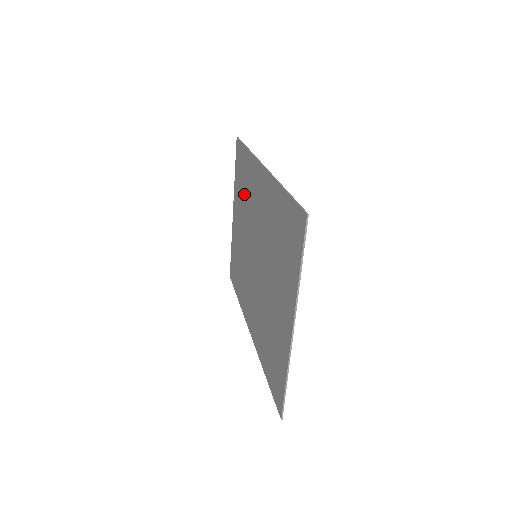
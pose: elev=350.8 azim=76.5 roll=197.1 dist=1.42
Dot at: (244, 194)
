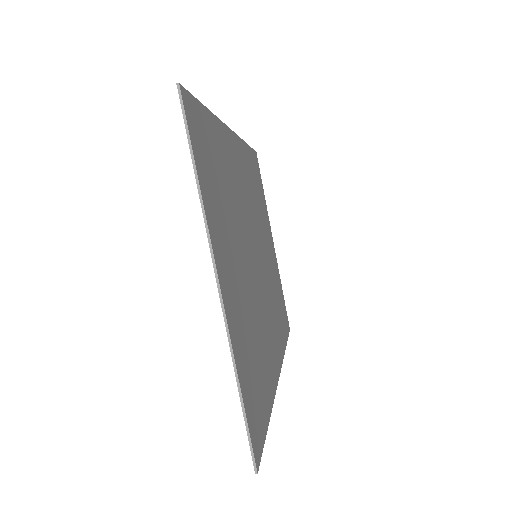
Dot at: occluded
